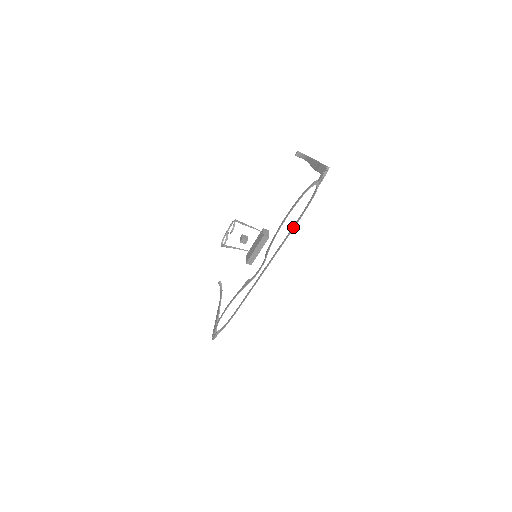
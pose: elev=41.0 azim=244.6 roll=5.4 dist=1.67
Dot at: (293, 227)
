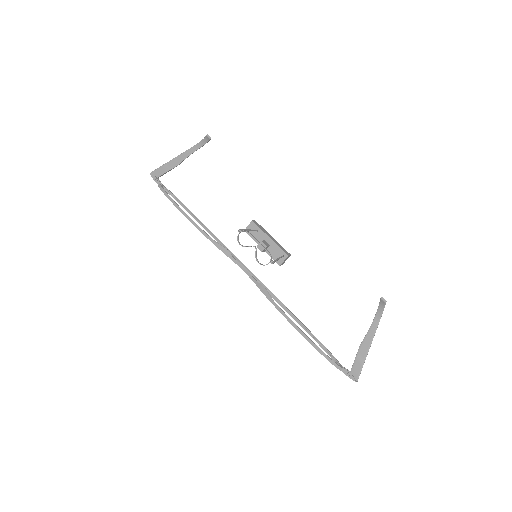
Dot at: (298, 321)
